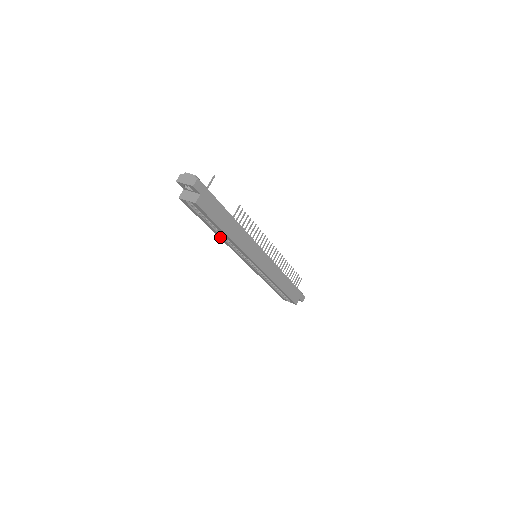
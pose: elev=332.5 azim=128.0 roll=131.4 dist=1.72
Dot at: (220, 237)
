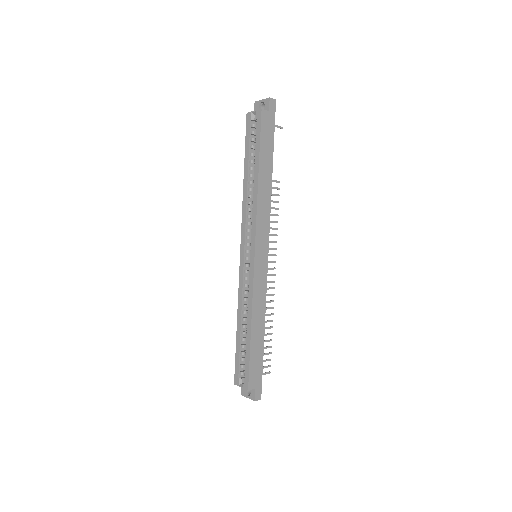
Dot at: (245, 192)
